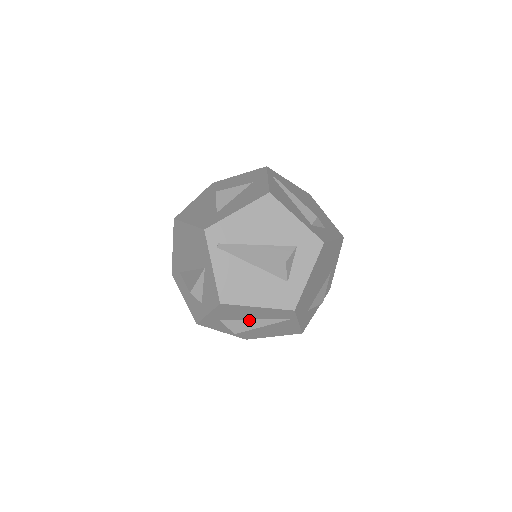
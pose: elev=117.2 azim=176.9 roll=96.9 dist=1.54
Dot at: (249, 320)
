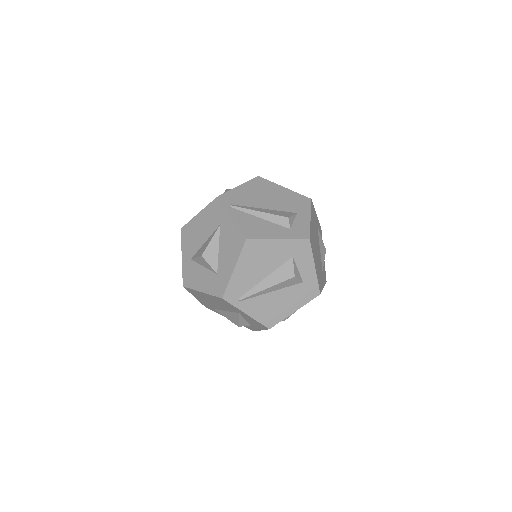
Dot at: occluded
